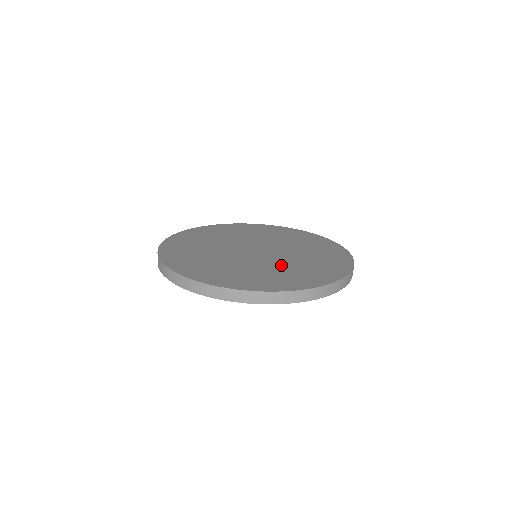
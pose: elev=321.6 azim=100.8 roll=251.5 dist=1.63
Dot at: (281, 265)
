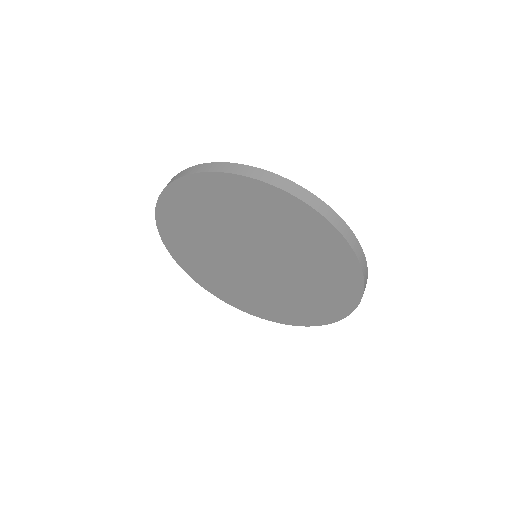
Dot at: occluded
